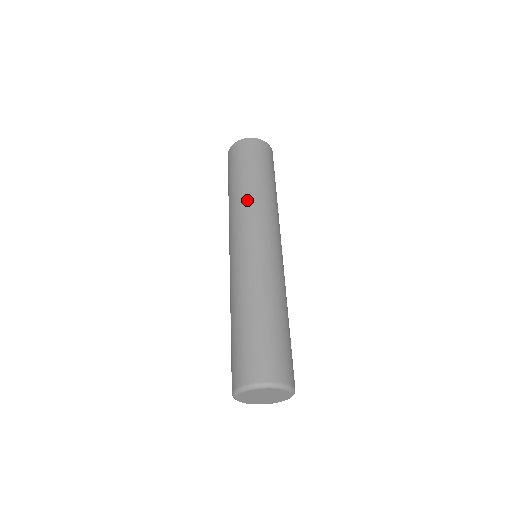
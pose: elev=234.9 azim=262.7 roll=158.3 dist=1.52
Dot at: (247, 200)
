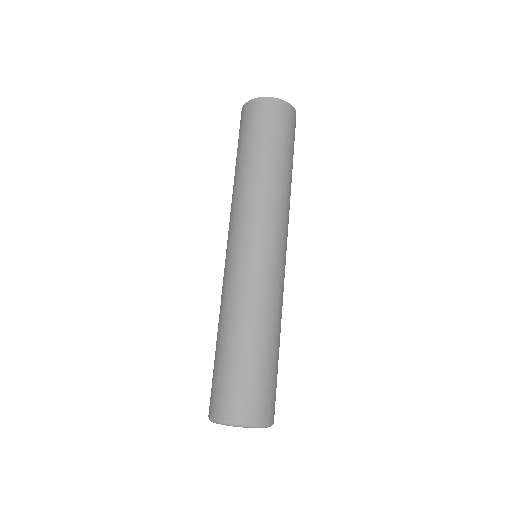
Dot at: (270, 191)
